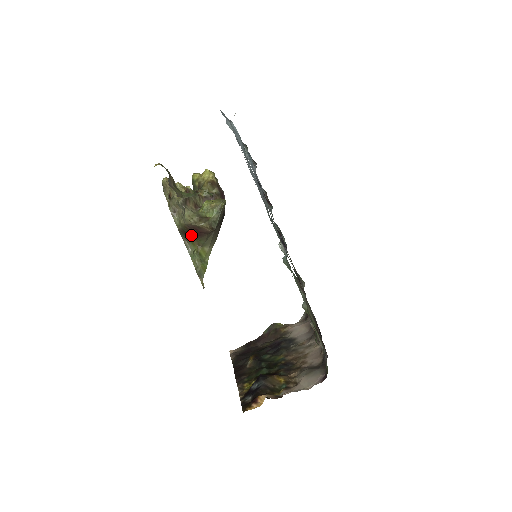
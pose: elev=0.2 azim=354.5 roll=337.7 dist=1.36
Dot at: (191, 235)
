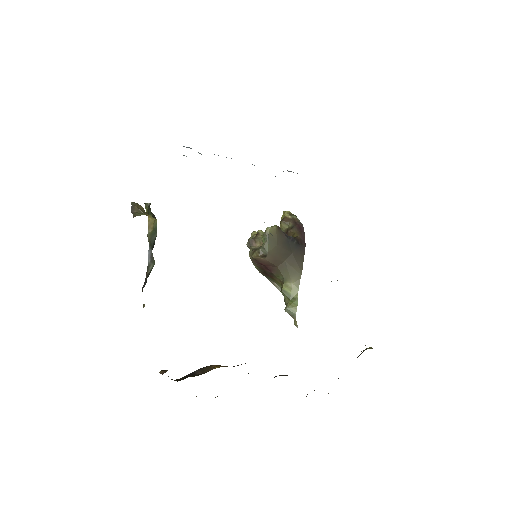
Dot at: (269, 274)
